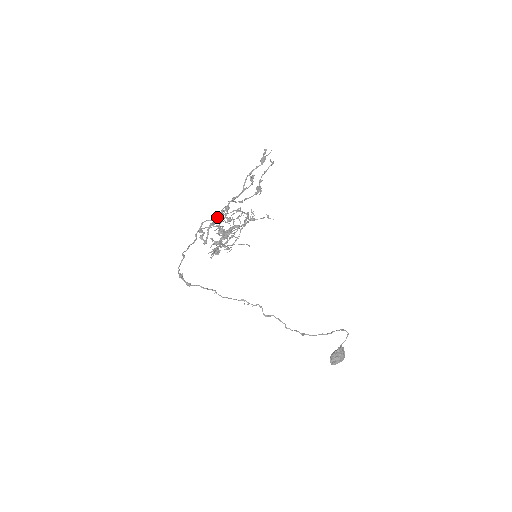
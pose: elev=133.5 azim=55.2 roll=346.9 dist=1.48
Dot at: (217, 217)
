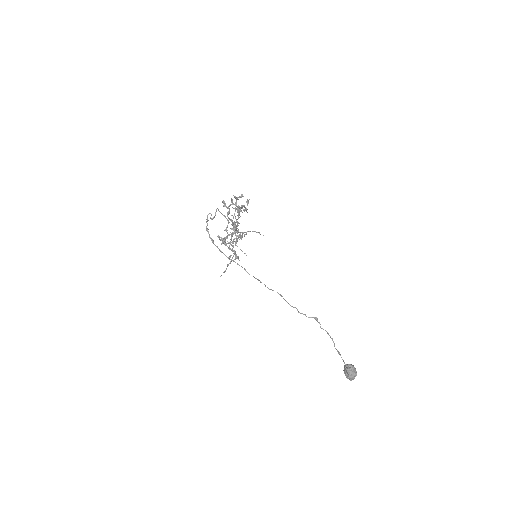
Dot at: (235, 198)
